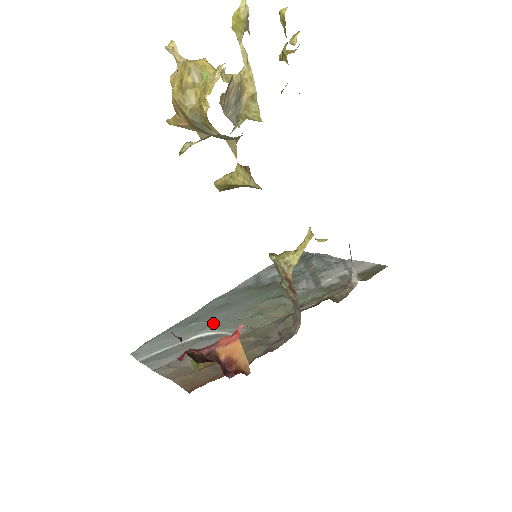
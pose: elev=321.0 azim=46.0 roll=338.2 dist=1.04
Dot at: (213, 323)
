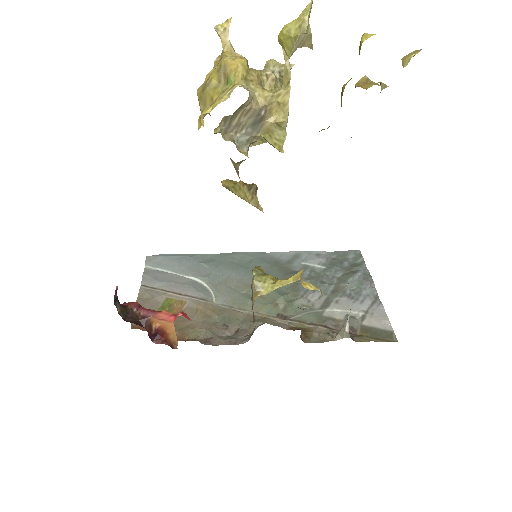
Dot at: (215, 276)
